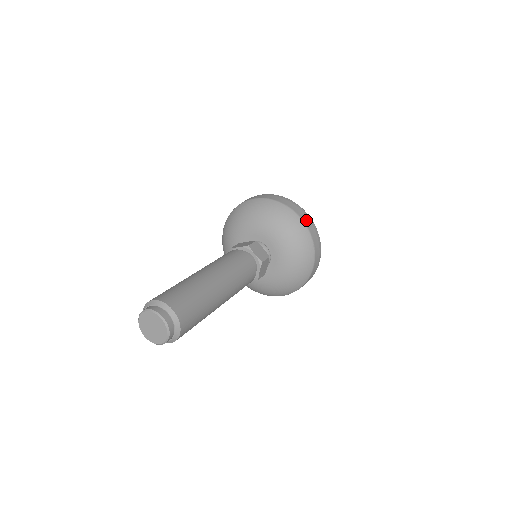
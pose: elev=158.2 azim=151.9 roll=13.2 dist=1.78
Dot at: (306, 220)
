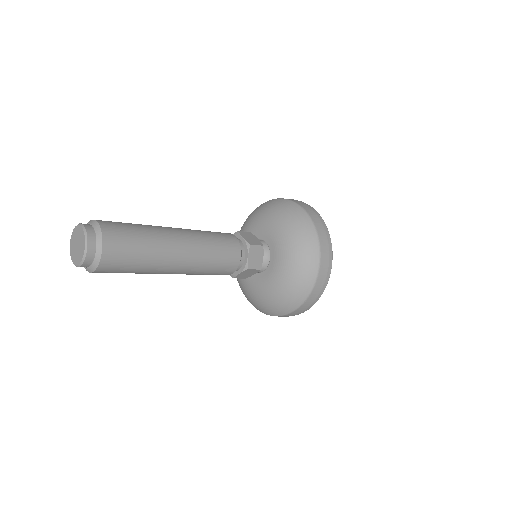
Dot at: (309, 211)
